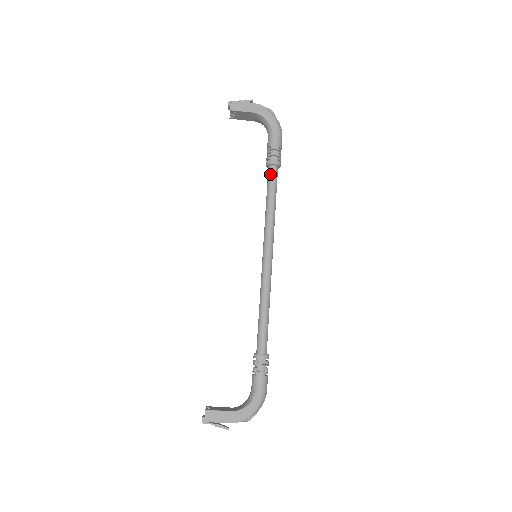
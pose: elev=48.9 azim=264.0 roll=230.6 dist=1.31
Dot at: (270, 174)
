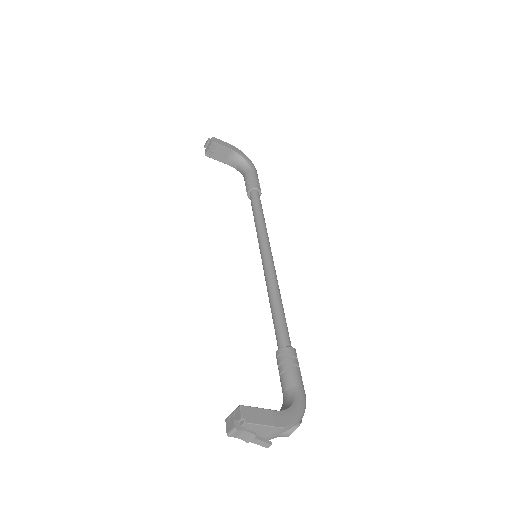
Dot at: (255, 196)
